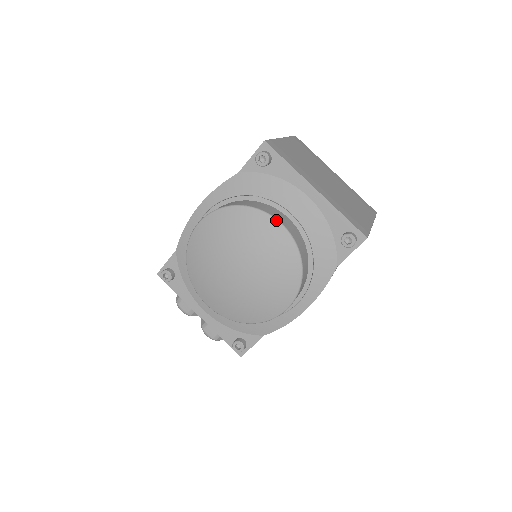
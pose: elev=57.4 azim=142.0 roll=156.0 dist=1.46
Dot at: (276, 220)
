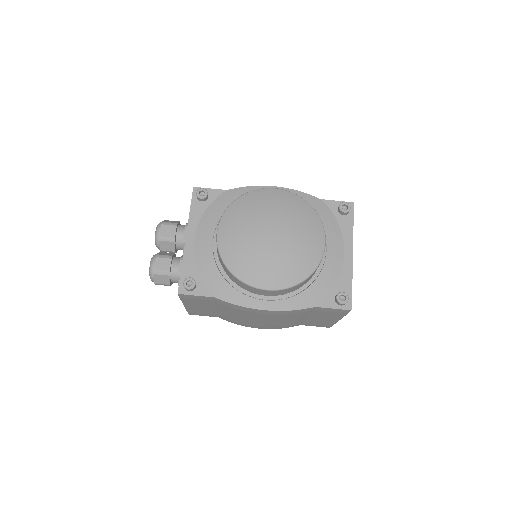
Dot at: (325, 237)
